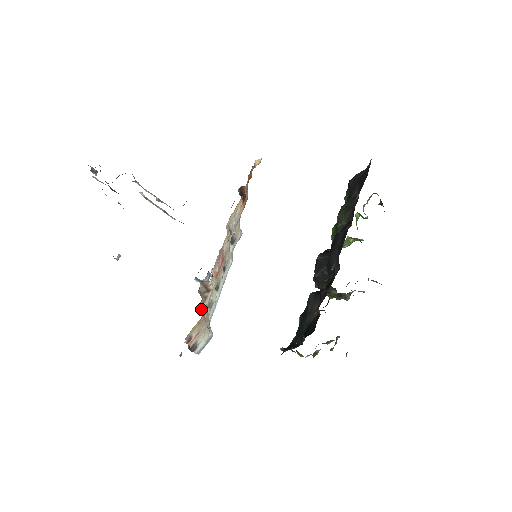
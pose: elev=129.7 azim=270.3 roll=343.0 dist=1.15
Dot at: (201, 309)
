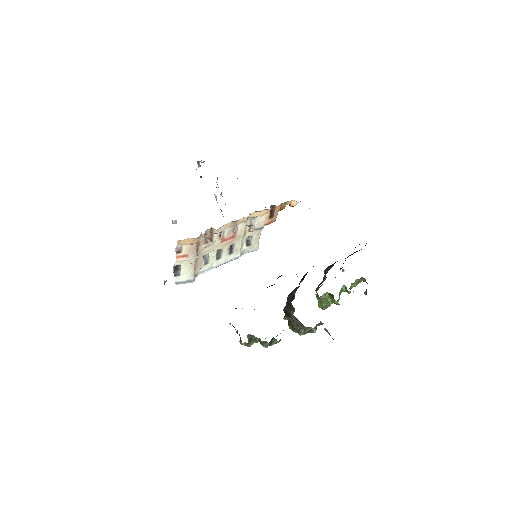
Dot at: (199, 242)
